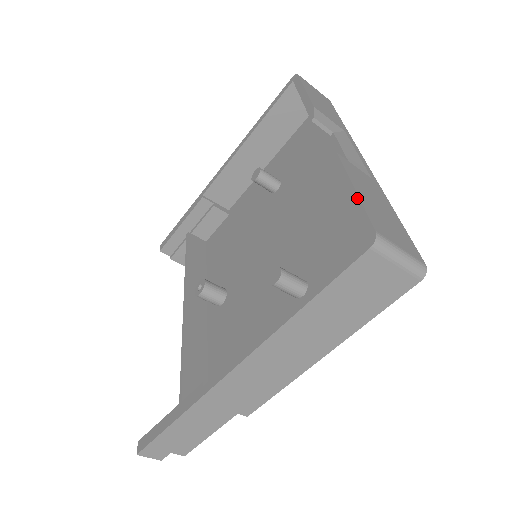
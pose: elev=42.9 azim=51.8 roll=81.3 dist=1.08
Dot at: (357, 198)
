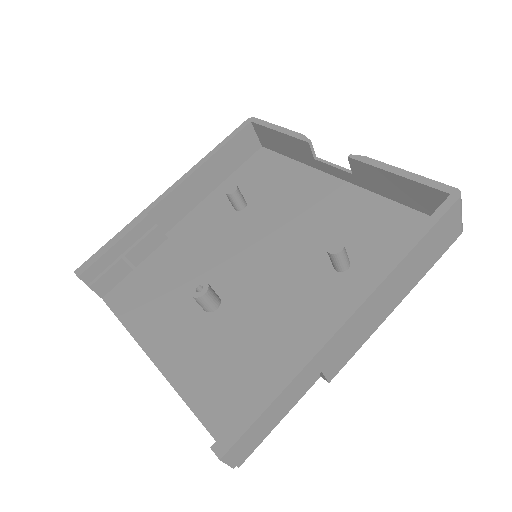
Dot at: (418, 176)
